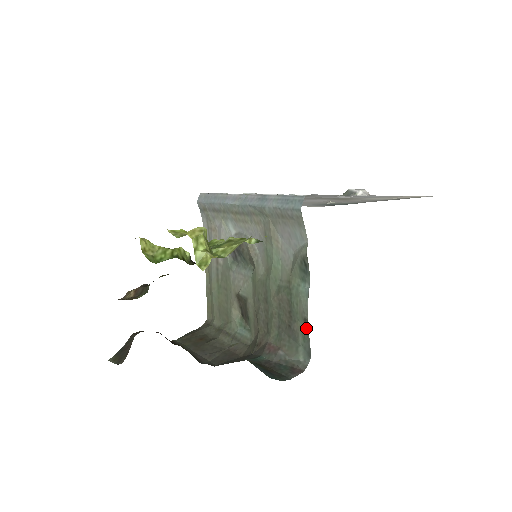
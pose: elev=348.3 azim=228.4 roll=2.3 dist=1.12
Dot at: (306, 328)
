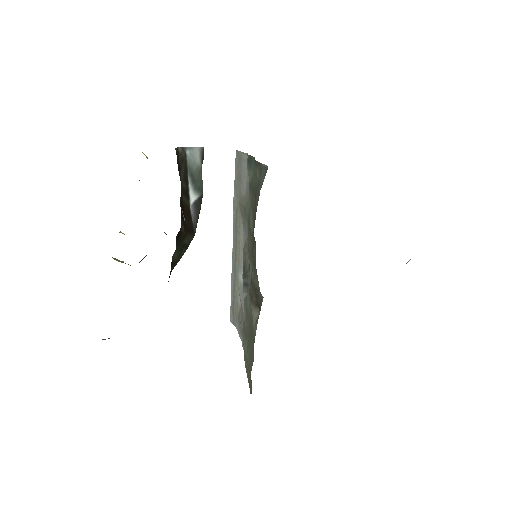
Dot at: (259, 167)
